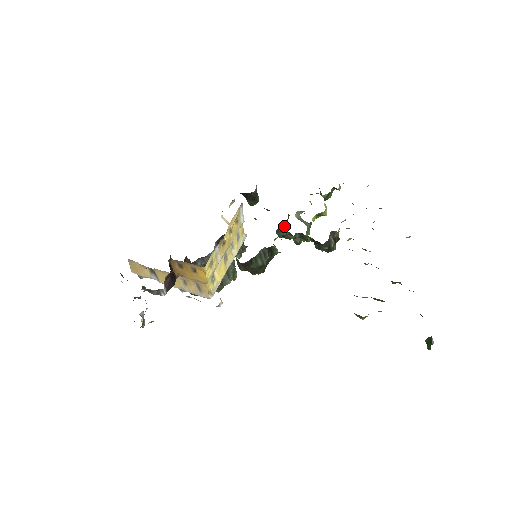
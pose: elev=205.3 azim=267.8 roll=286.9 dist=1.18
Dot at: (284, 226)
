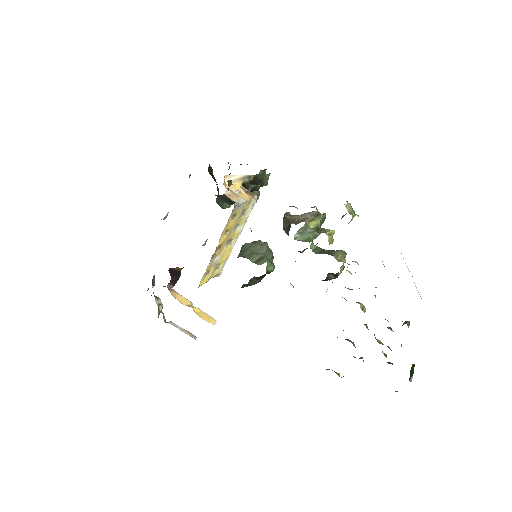
Dot at: (287, 230)
